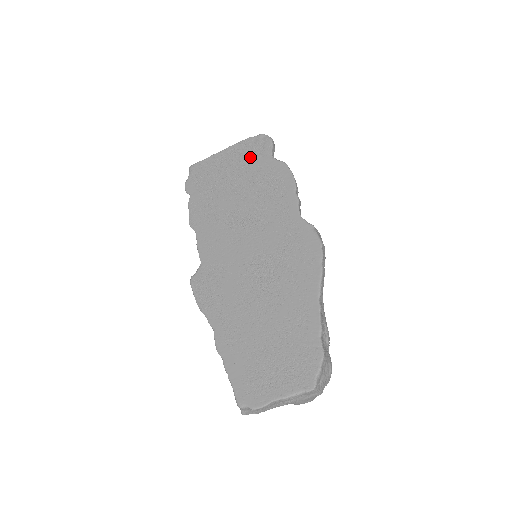
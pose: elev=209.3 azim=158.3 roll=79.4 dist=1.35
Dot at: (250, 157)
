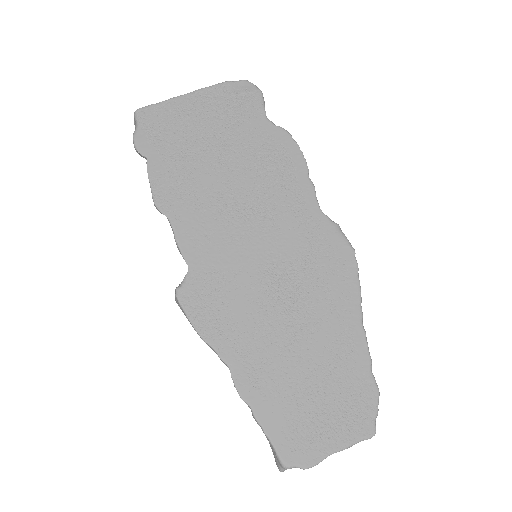
Dot at: (235, 113)
